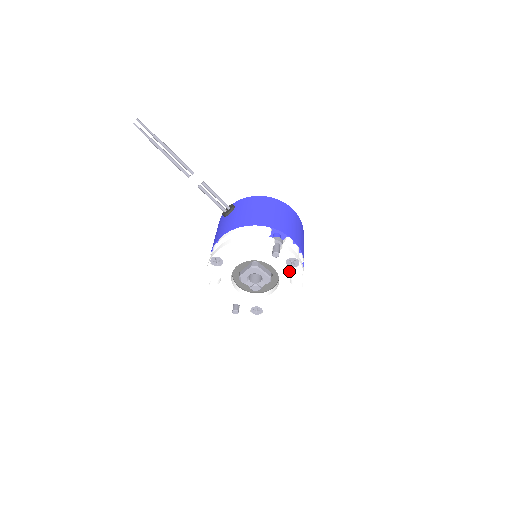
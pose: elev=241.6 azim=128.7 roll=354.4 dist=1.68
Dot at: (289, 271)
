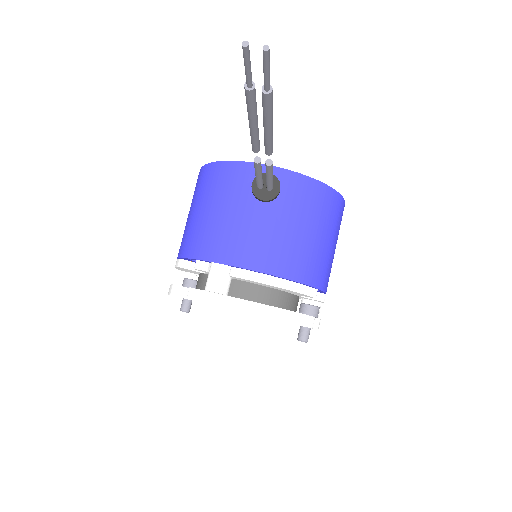
Dot at: occluded
